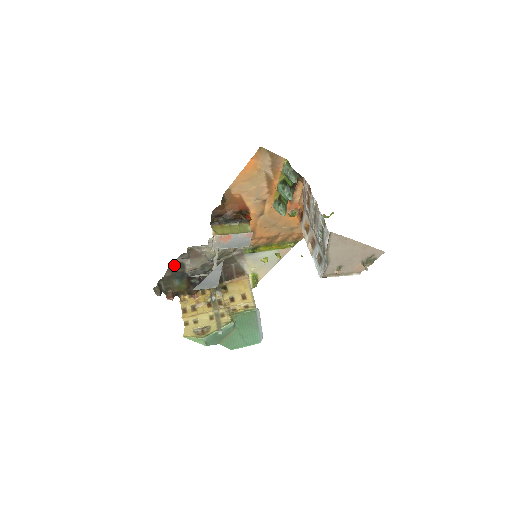
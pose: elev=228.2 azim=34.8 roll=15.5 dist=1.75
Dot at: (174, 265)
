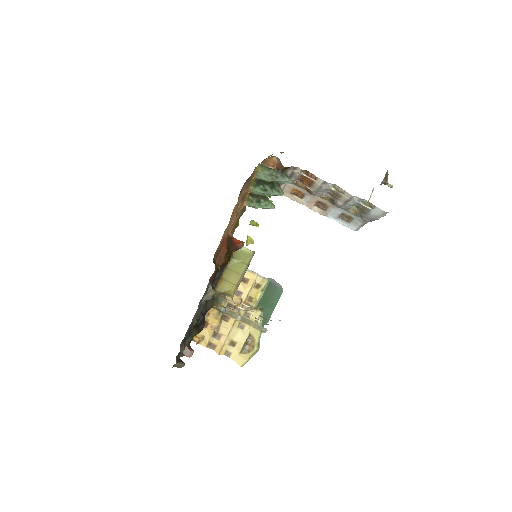
Dot at: (183, 339)
